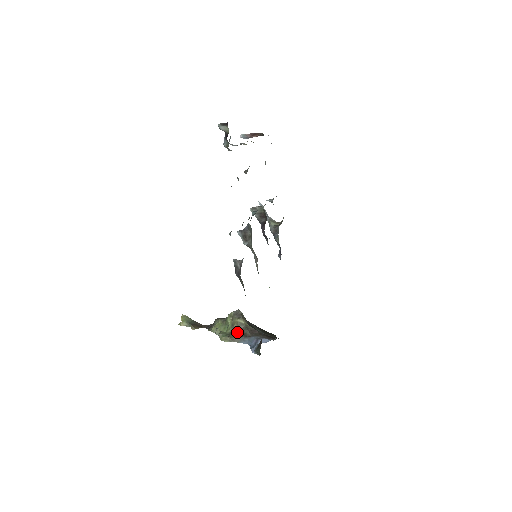
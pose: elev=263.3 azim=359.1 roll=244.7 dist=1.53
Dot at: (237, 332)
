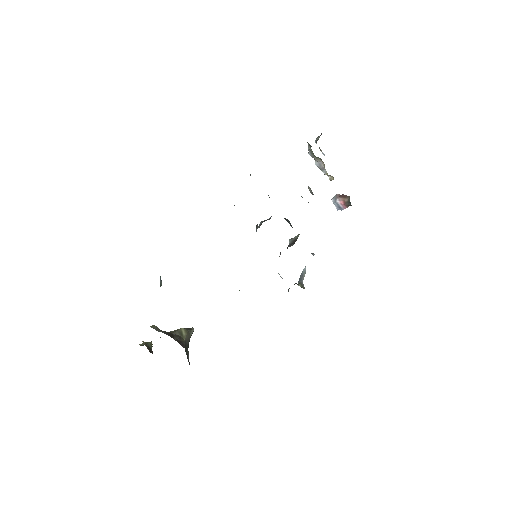
Dot at: (169, 333)
